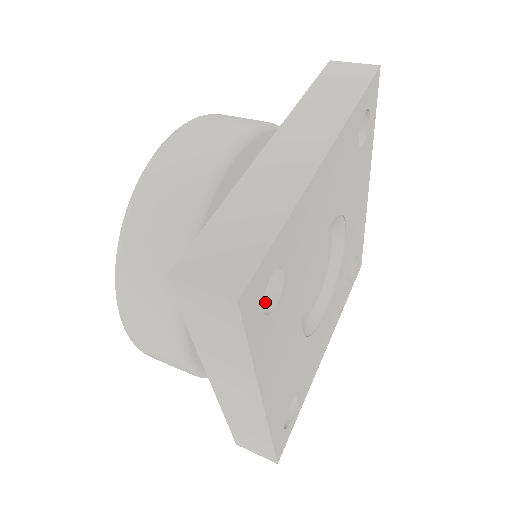
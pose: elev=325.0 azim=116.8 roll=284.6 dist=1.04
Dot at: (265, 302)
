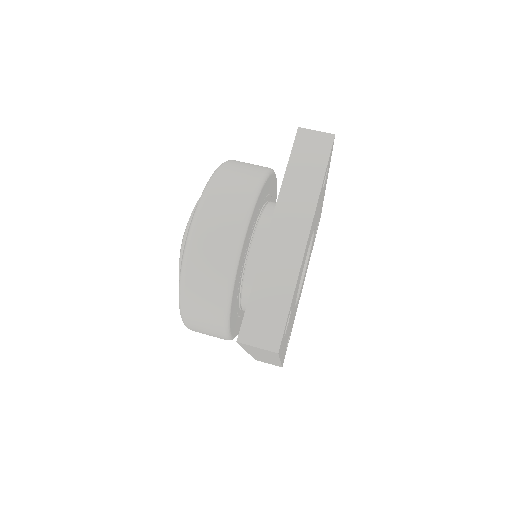
Dot at: occluded
